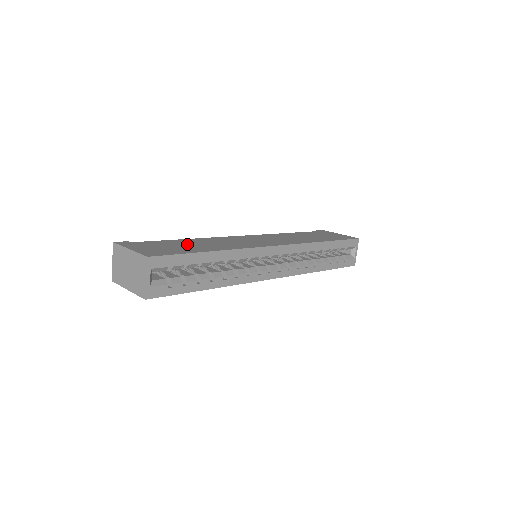
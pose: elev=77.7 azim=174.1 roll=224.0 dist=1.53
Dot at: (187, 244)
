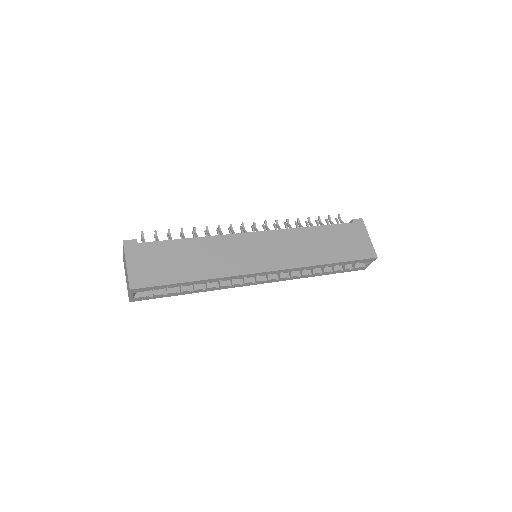
Dot at: (182, 256)
